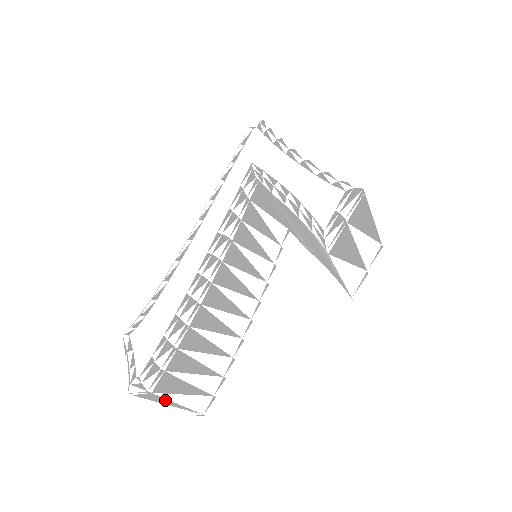
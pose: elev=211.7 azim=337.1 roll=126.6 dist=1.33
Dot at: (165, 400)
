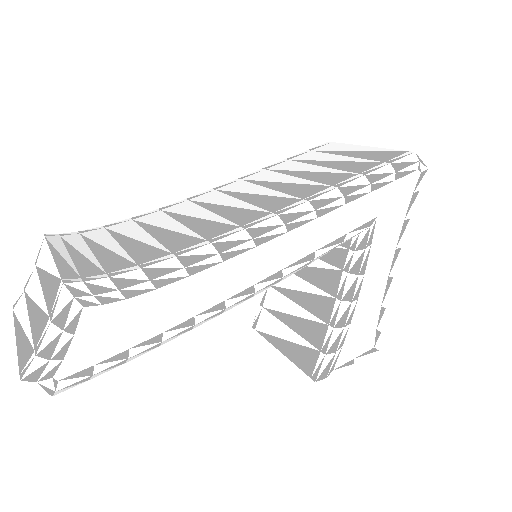
Dot at: occluded
